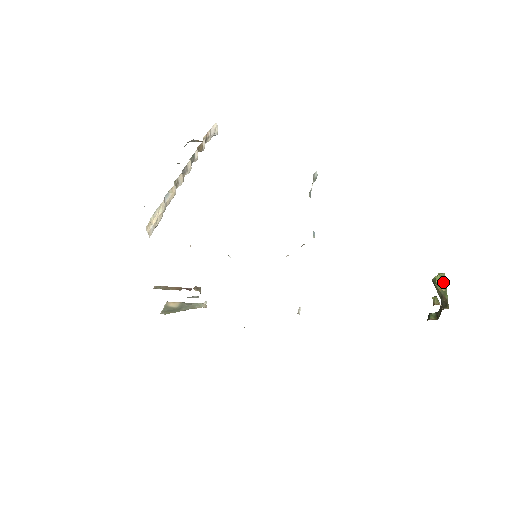
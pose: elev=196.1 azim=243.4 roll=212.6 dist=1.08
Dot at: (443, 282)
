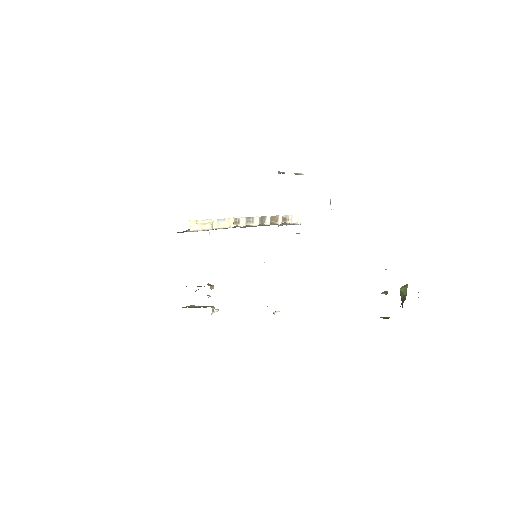
Dot at: occluded
